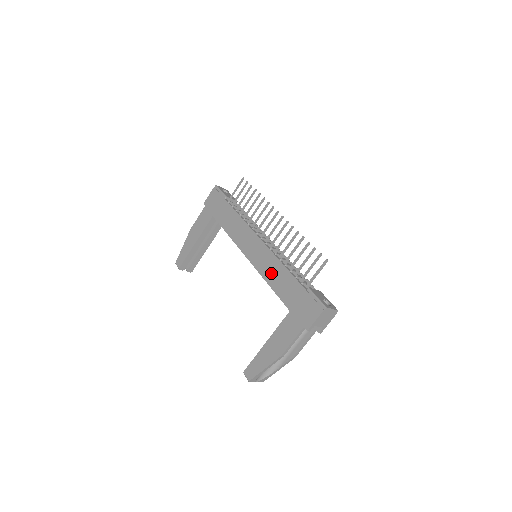
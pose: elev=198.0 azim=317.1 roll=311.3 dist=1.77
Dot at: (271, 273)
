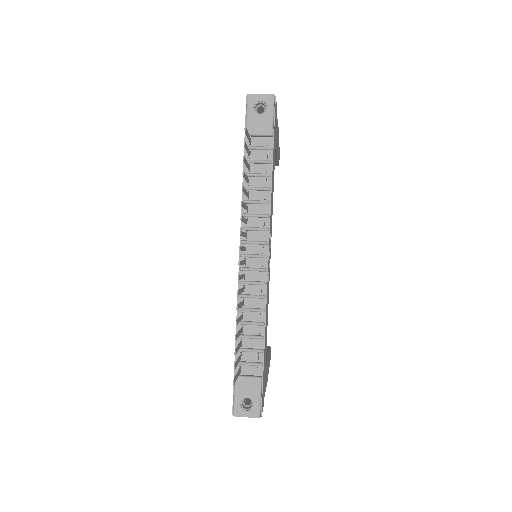
Dot at: occluded
